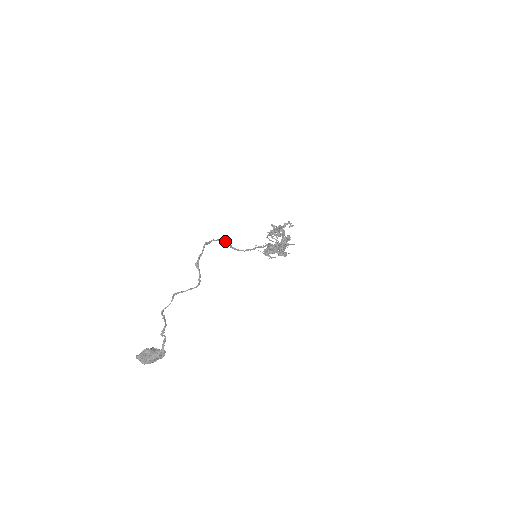
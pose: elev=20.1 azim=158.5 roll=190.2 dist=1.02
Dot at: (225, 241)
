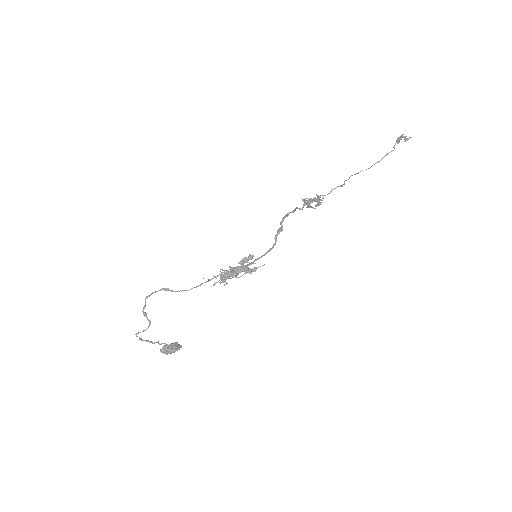
Dot at: (165, 289)
